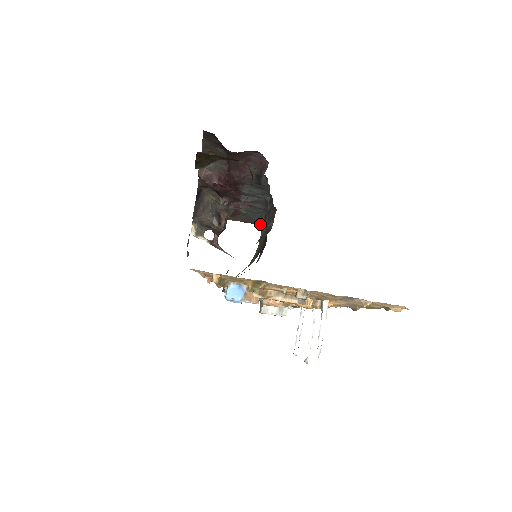
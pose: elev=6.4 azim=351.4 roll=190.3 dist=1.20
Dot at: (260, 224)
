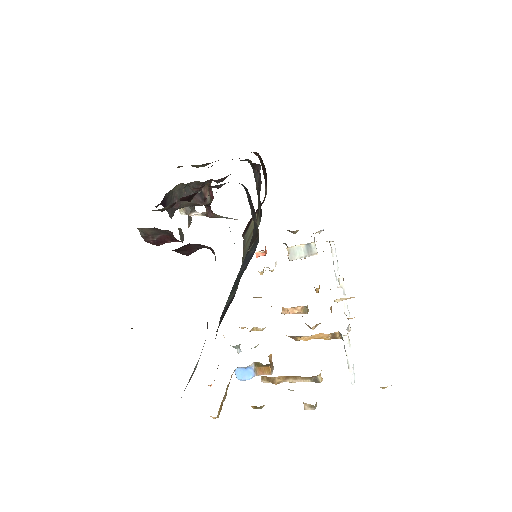
Dot at: occluded
